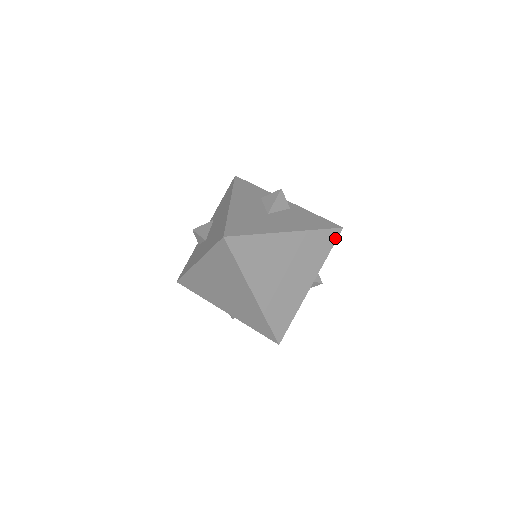
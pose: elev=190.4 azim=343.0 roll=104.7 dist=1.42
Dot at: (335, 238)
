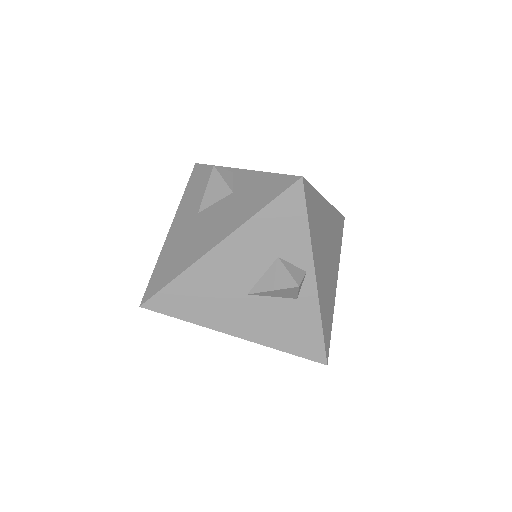
Dot at: occluded
